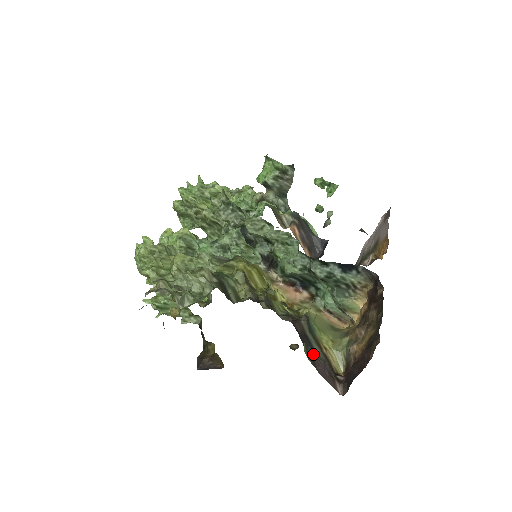
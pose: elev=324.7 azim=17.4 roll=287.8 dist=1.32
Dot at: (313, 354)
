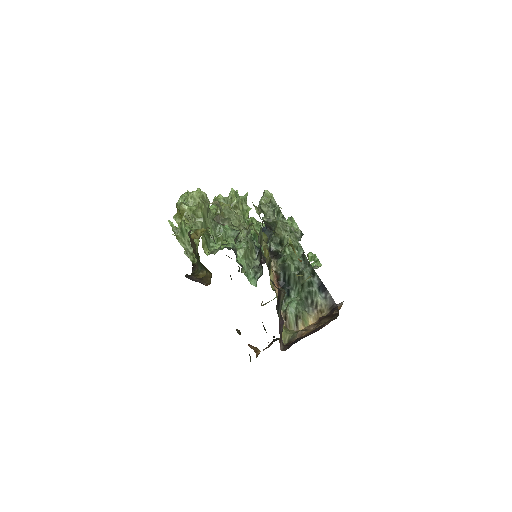
Dot at: (278, 314)
